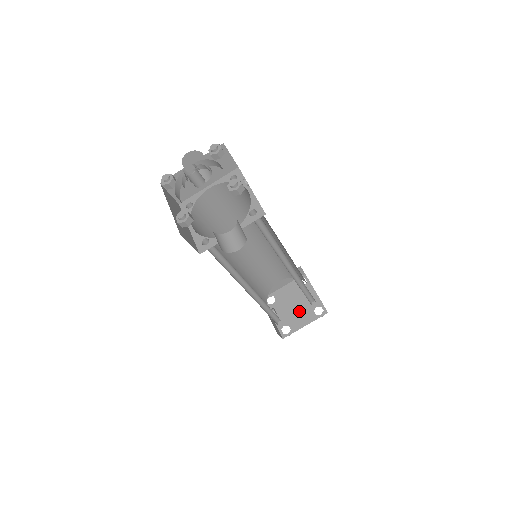
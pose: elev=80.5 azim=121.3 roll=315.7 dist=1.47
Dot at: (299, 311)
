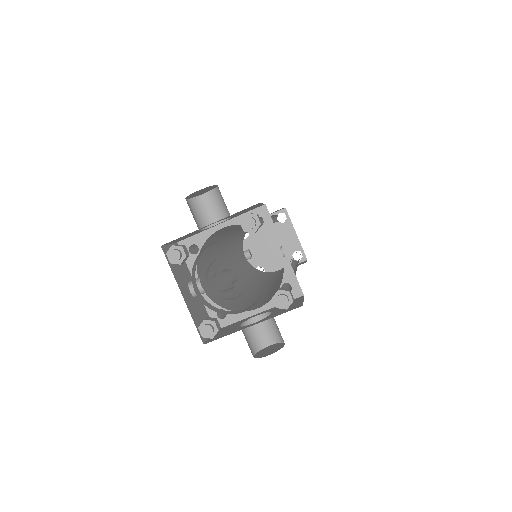
Dot at: (276, 253)
